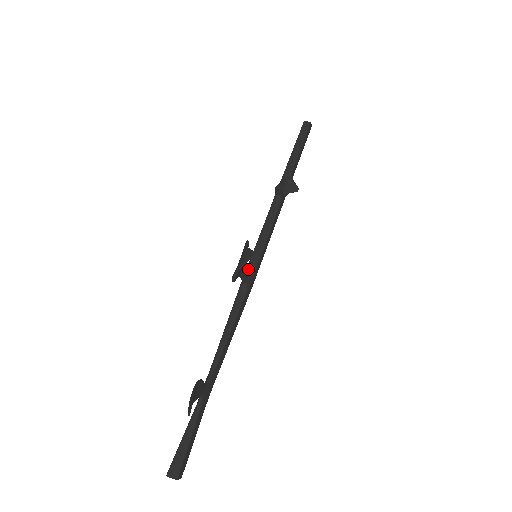
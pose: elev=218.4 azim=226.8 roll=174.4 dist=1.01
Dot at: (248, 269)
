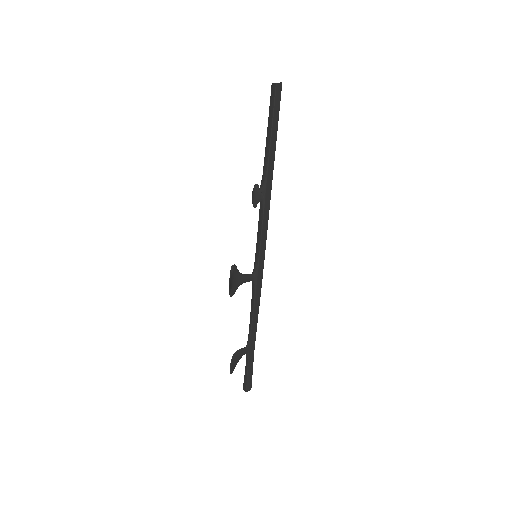
Dot at: (254, 267)
